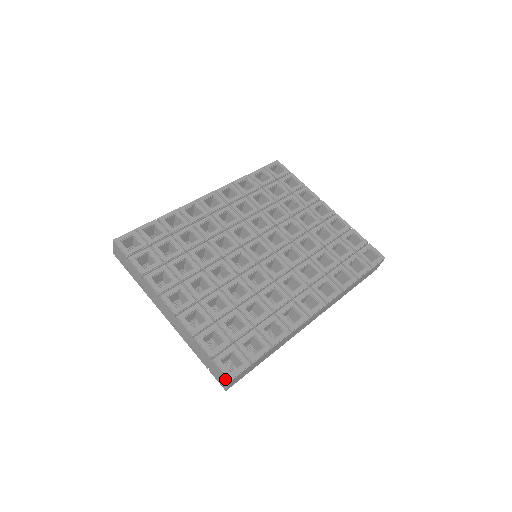
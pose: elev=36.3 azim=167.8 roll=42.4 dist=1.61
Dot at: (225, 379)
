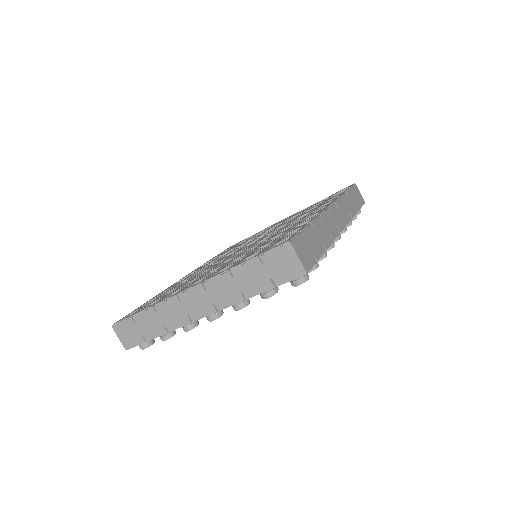
Dot at: (287, 252)
